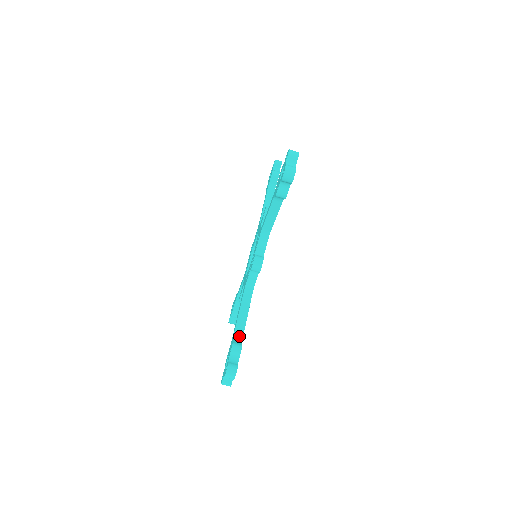
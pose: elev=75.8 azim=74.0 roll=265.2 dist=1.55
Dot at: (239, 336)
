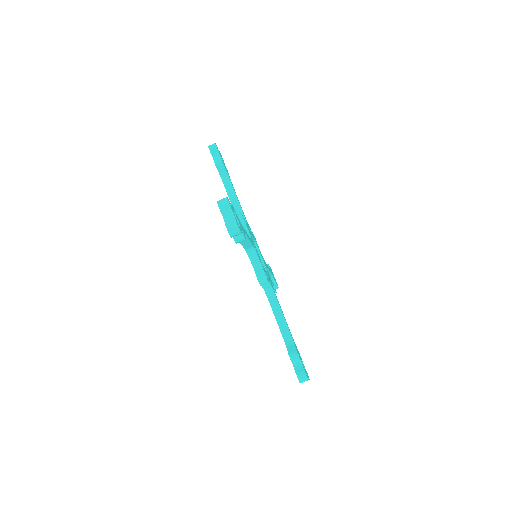
Dot at: (289, 341)
